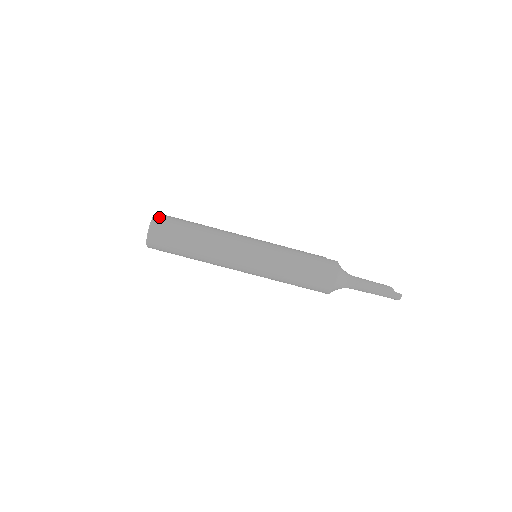
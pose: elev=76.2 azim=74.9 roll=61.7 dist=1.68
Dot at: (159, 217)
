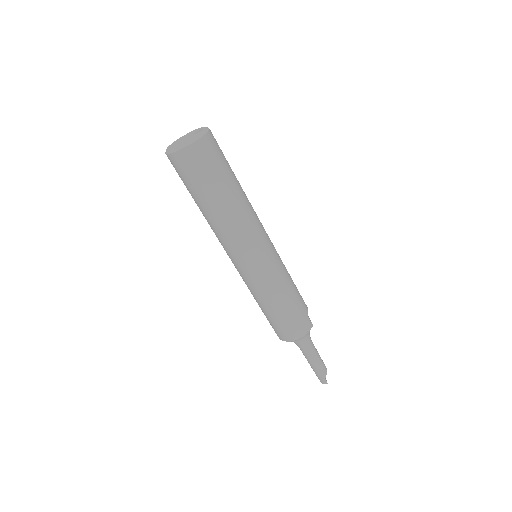
Dot at: (205, 143)
